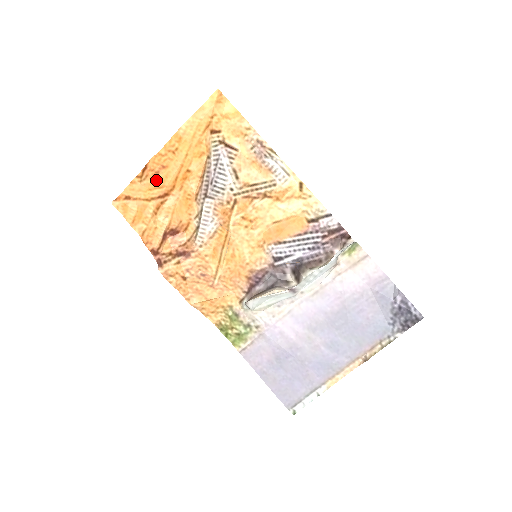
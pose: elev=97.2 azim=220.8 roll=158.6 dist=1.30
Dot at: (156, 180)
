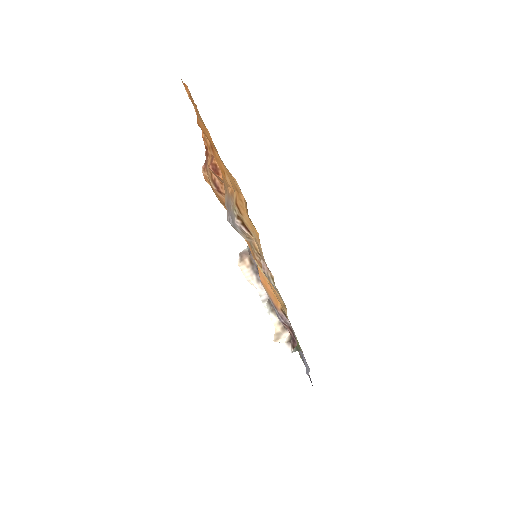
Dot at: occluded
